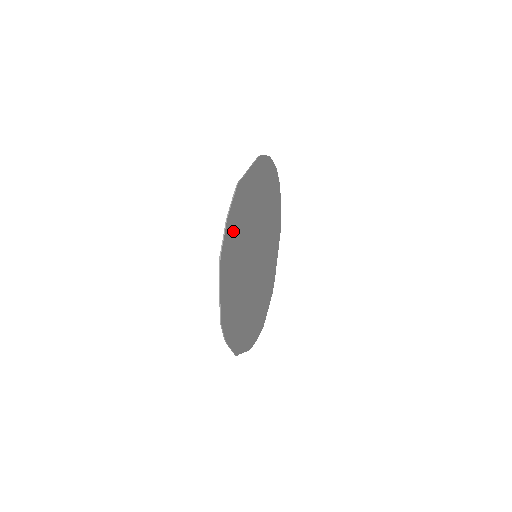
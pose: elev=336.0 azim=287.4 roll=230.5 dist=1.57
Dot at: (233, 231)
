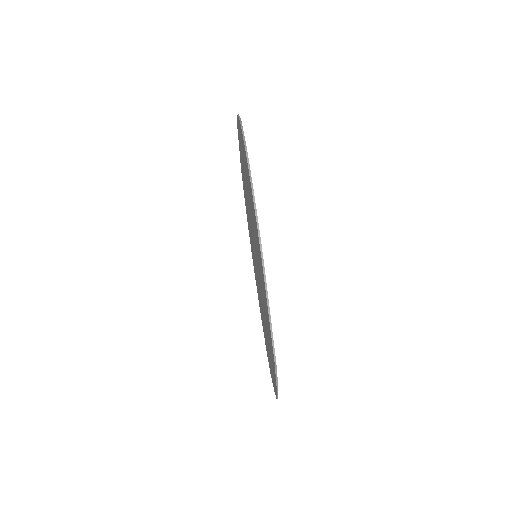
Dot at: occluded
